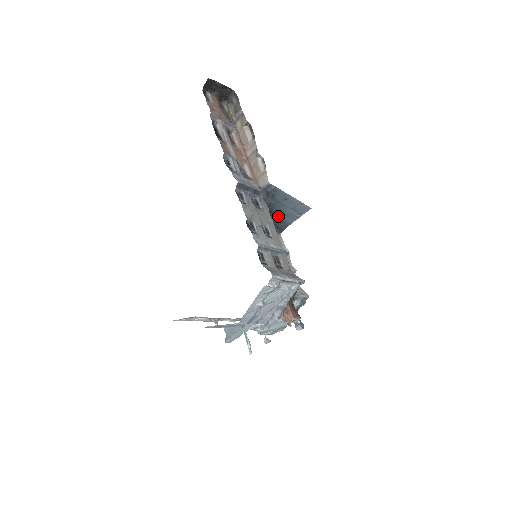
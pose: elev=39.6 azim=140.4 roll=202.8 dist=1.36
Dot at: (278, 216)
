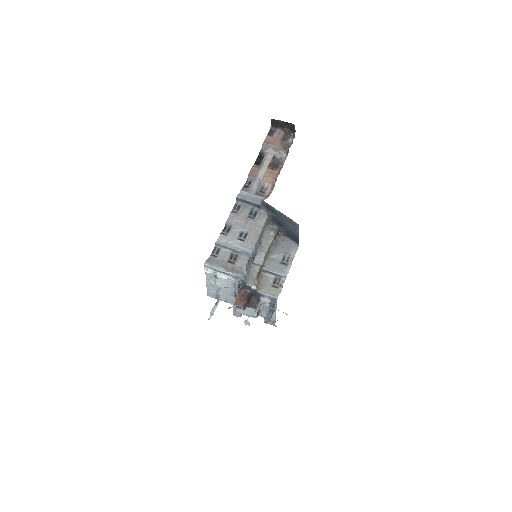
Dot at: (287, 228)
